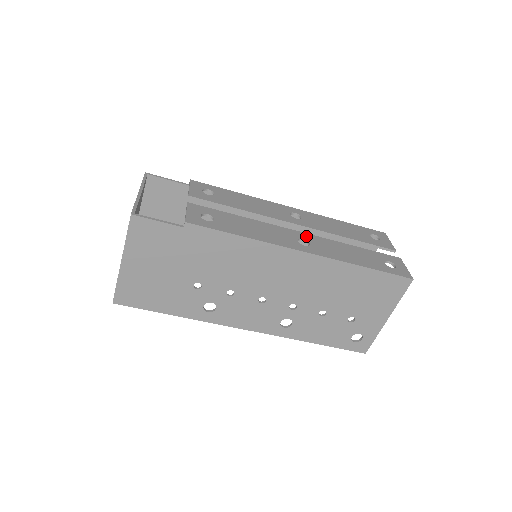
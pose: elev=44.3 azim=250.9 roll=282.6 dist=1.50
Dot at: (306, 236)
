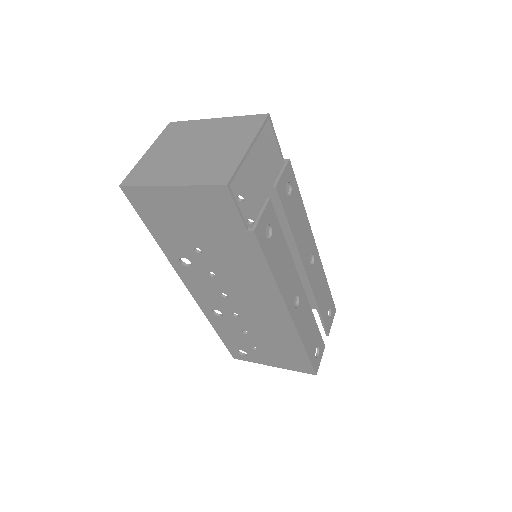
Dot at: (302, 293)
